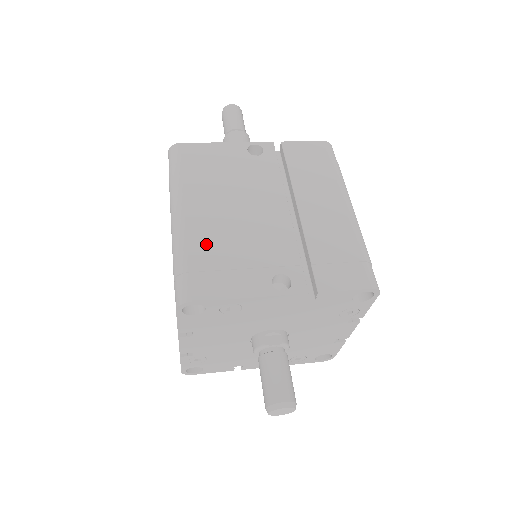
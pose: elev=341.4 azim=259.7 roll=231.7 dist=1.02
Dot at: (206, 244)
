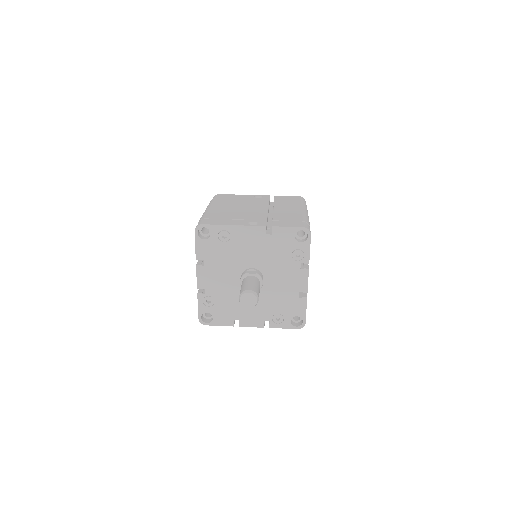
Dot at: (218, 213)
